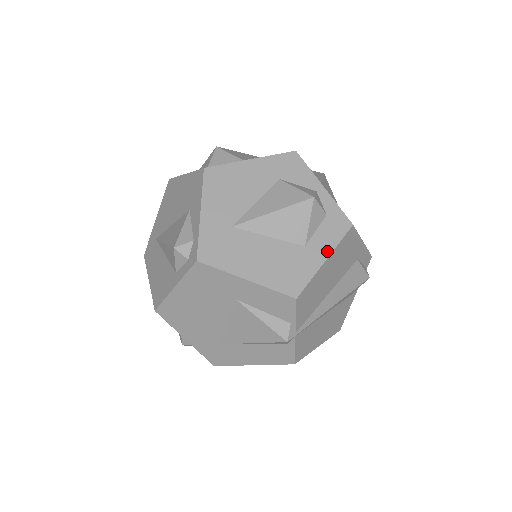
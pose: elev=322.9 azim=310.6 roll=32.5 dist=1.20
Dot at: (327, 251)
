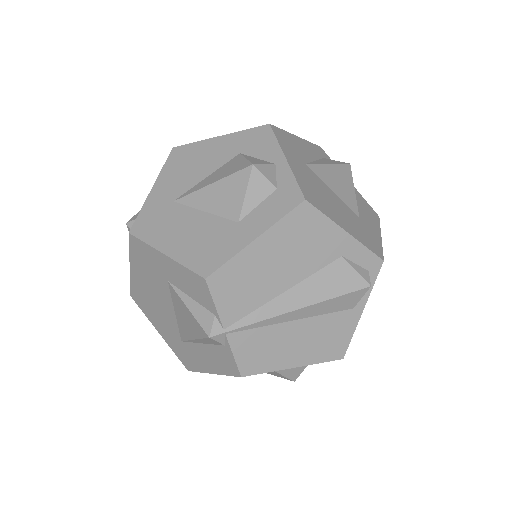
Dot at: (261, 229)
